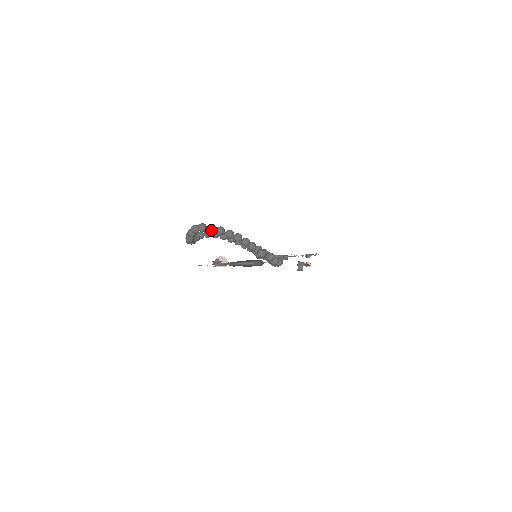
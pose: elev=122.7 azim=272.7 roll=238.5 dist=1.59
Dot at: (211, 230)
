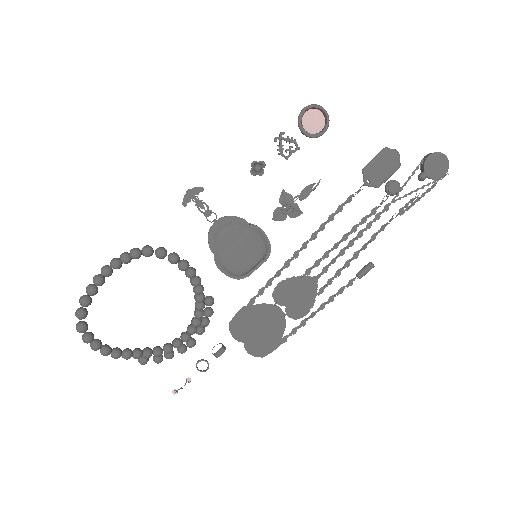
Dot at: (85, 340)
